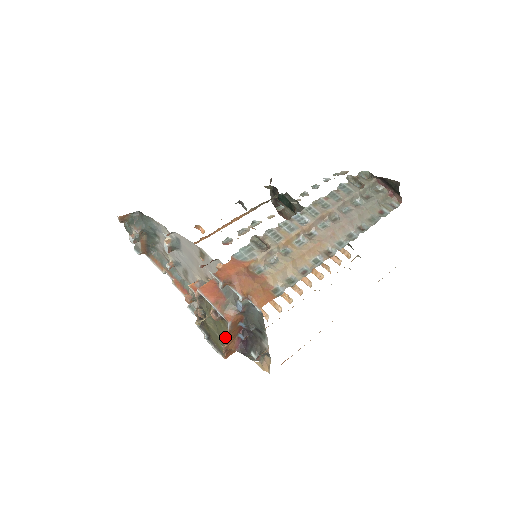
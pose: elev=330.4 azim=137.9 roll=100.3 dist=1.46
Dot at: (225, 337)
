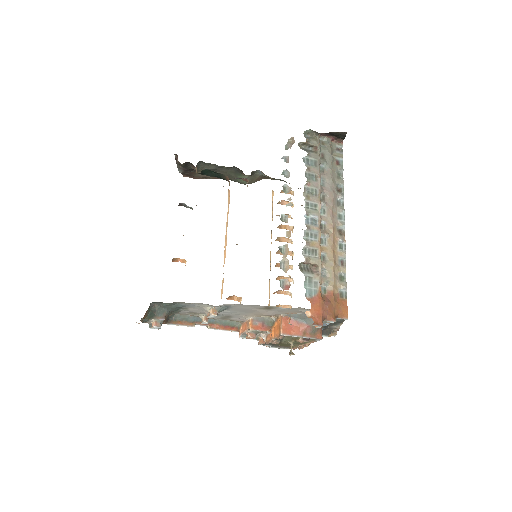
Dot at: (306, 343)
